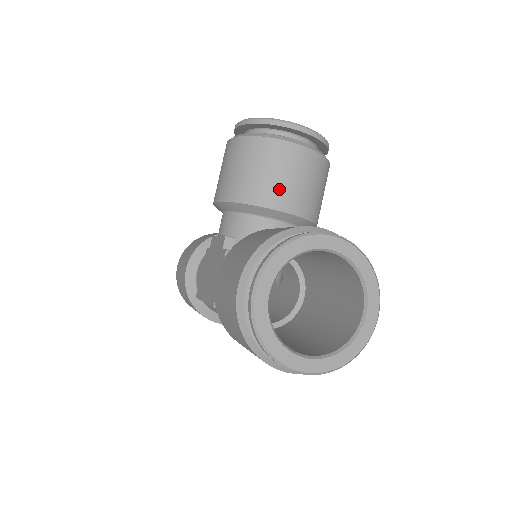
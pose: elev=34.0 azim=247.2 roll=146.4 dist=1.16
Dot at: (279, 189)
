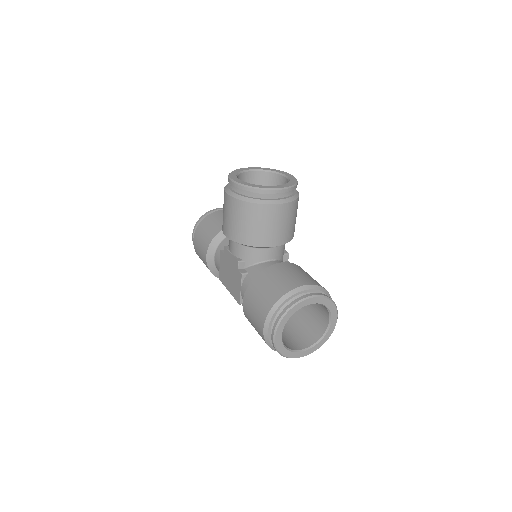
Dot at: (270, 235)
